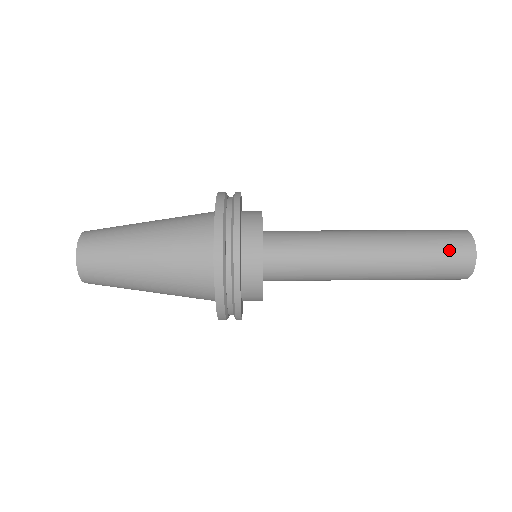
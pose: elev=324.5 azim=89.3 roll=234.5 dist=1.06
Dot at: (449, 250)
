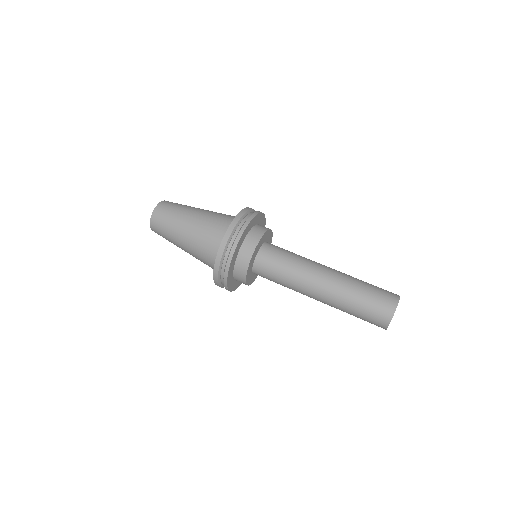
Dot at: (372, 313)
